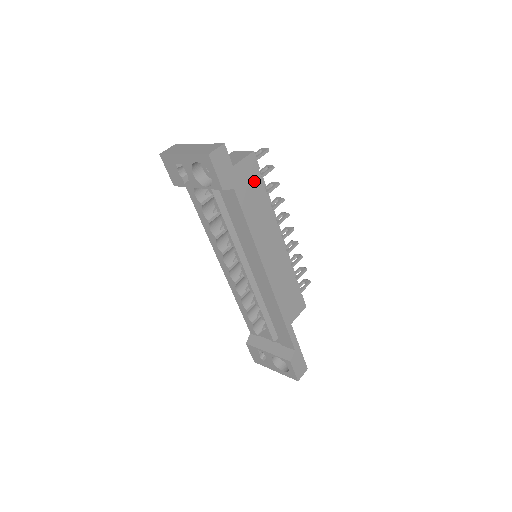
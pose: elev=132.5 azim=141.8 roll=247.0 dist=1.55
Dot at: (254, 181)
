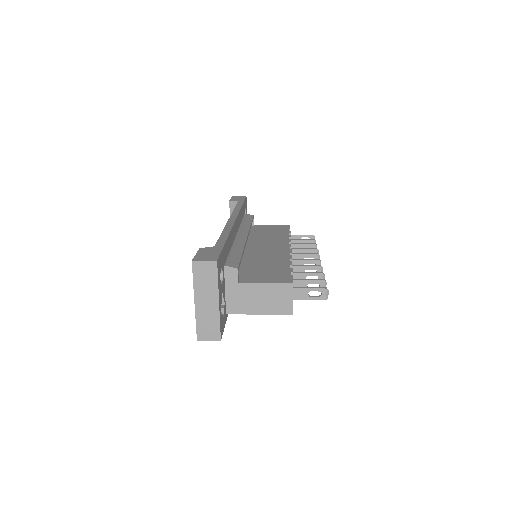
Dot at: (280, 231)
